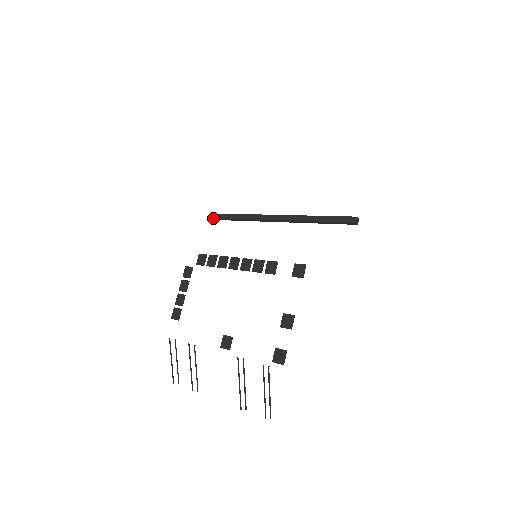
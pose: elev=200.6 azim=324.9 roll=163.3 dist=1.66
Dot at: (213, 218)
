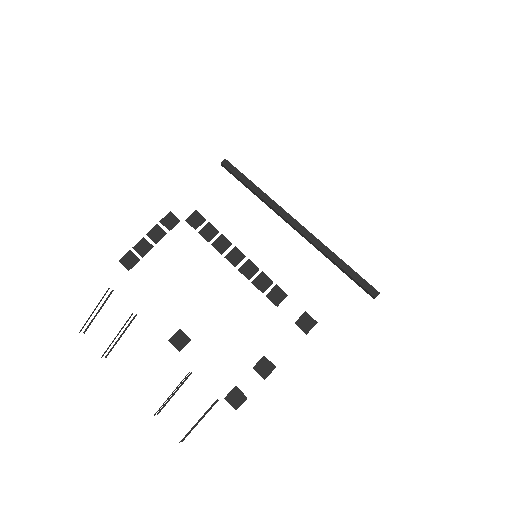
Dot at: (222, 164)
